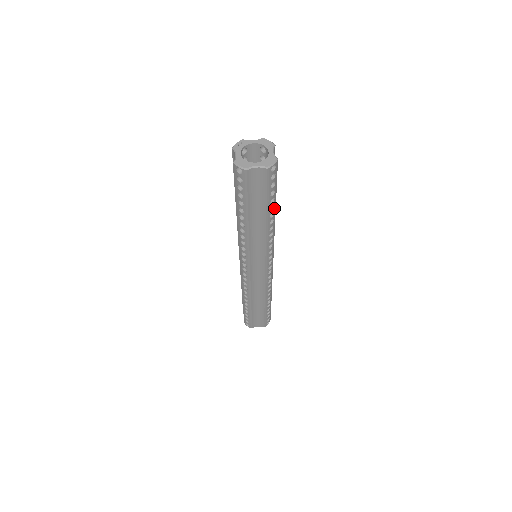
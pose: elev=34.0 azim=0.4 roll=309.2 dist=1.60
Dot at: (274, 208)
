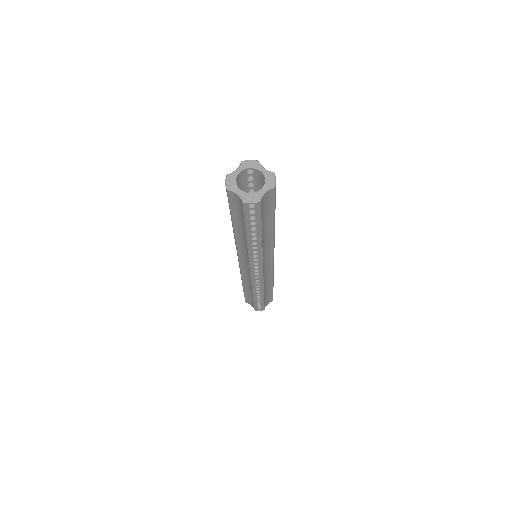
Dot at: occluded
